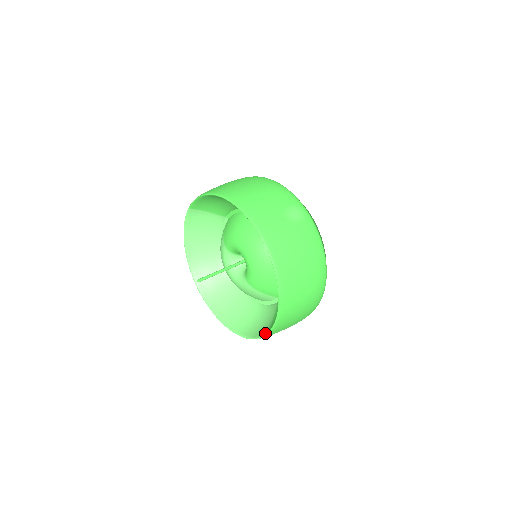
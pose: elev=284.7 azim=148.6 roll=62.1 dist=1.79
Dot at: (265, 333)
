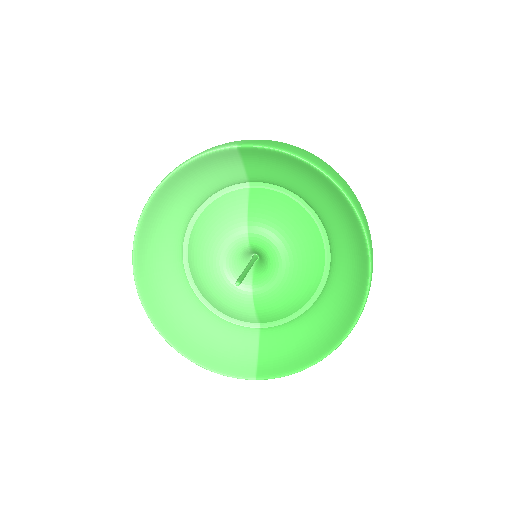
Dot at: (253, 376)
